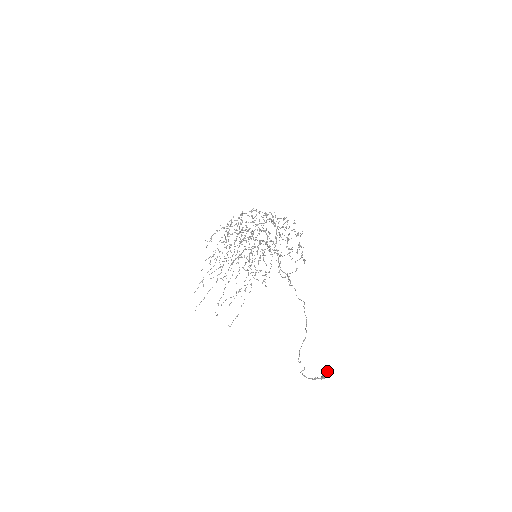
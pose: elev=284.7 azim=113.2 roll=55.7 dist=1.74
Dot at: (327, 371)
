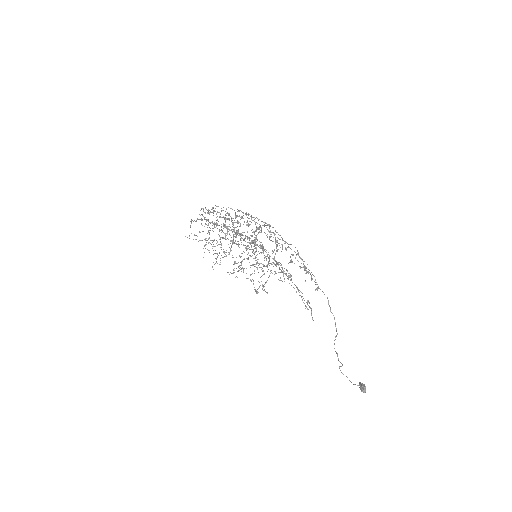
Dot at: occluded
